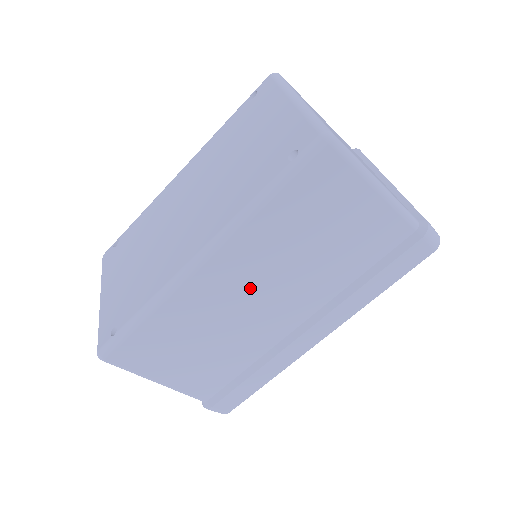
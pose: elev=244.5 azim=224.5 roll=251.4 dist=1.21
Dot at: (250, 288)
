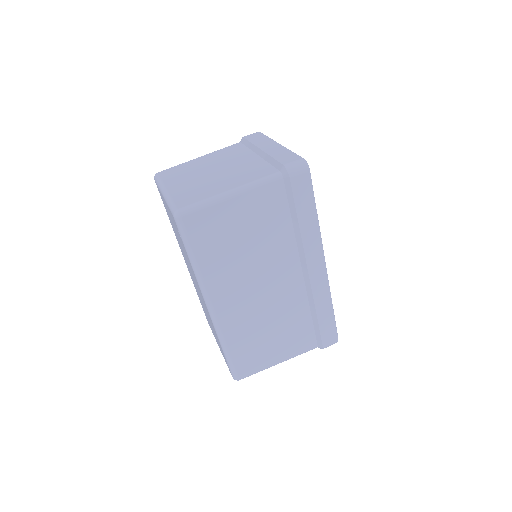
Dot at: (249, 291)
